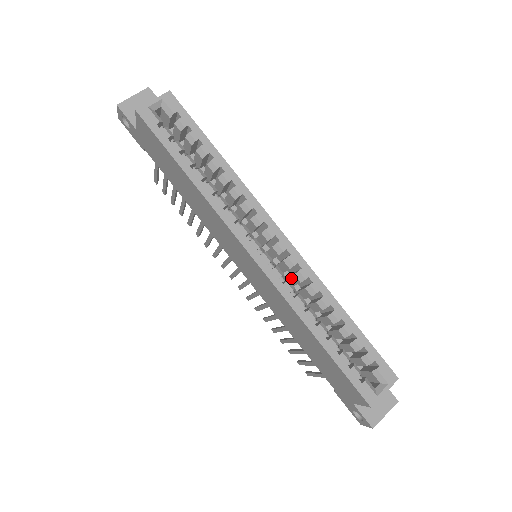
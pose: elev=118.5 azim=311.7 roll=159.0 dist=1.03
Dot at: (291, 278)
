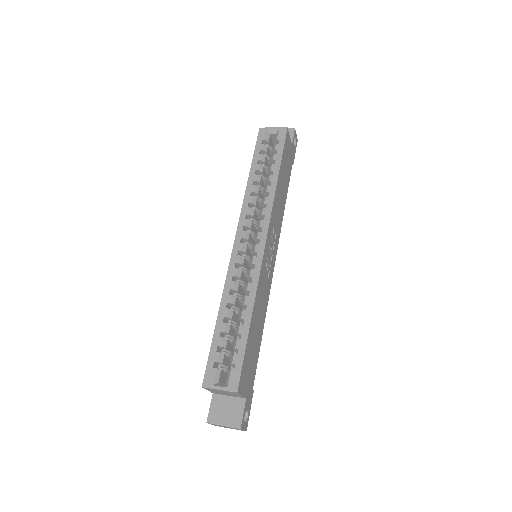
Dot at: occluded
